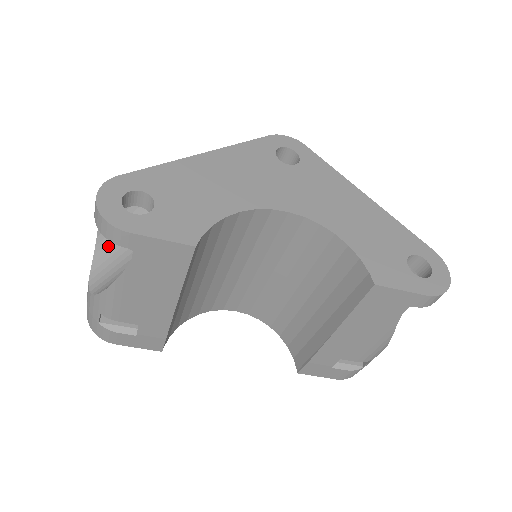
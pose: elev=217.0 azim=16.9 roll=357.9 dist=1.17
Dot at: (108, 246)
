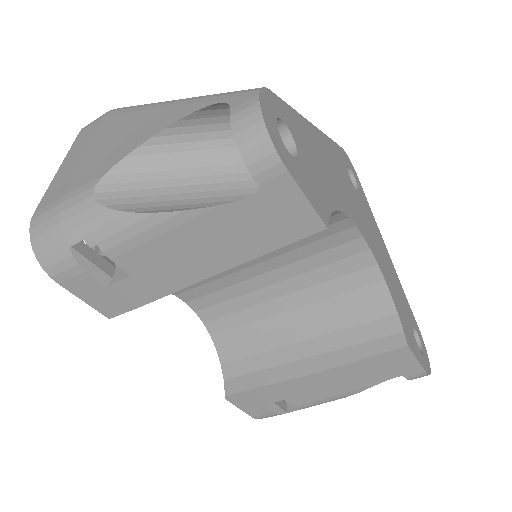
Dot at: (158, 157)
